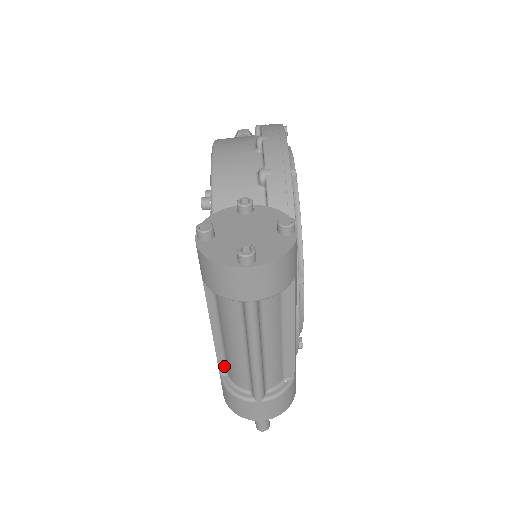
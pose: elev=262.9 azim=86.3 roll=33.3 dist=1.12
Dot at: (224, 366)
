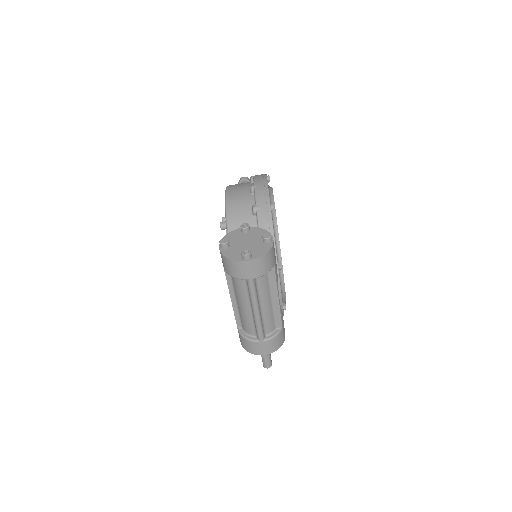
Dot at: (240, 323)
